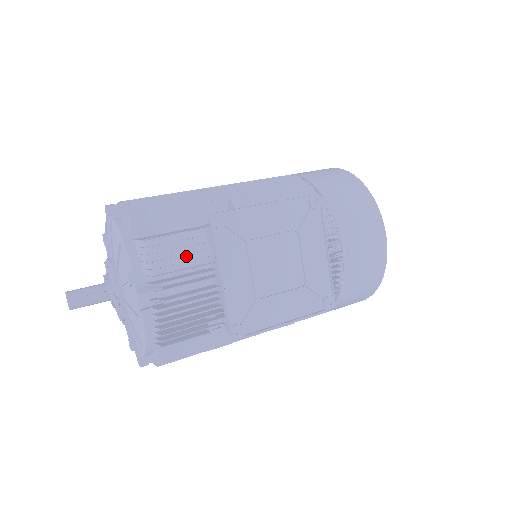
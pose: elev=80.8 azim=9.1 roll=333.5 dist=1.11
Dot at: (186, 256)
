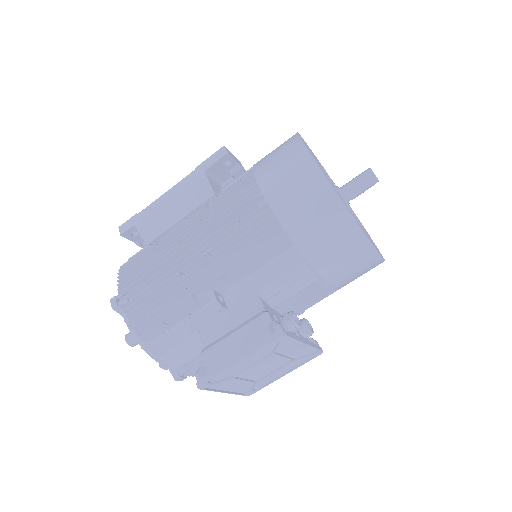
Dot at: (193, 354)
